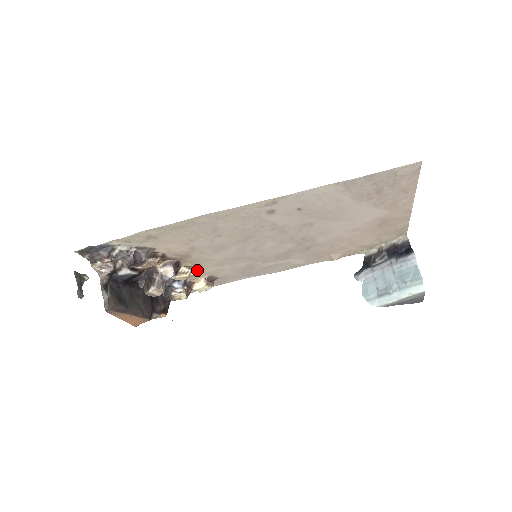
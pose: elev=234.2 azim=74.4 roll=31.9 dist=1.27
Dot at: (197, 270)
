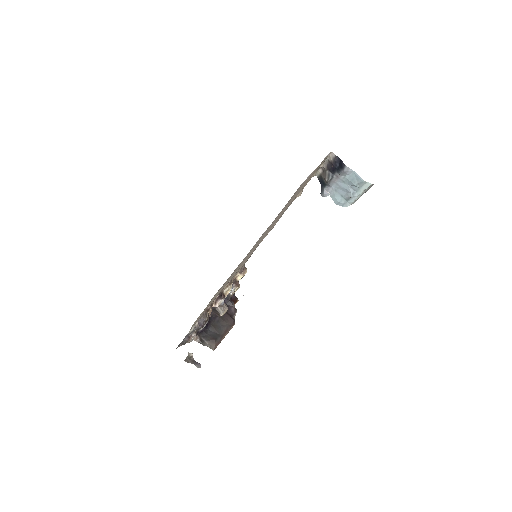
Dot at: (232, 280)
